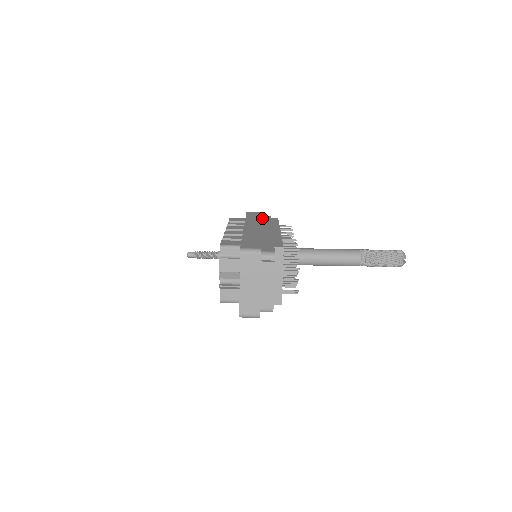
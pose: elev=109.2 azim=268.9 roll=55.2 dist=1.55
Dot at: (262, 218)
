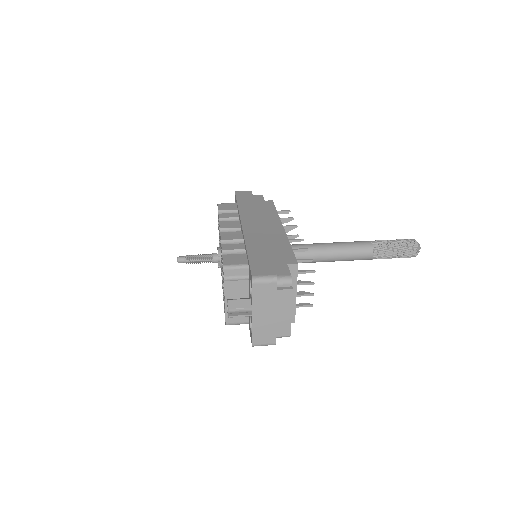
Dot at: (255, 202)
